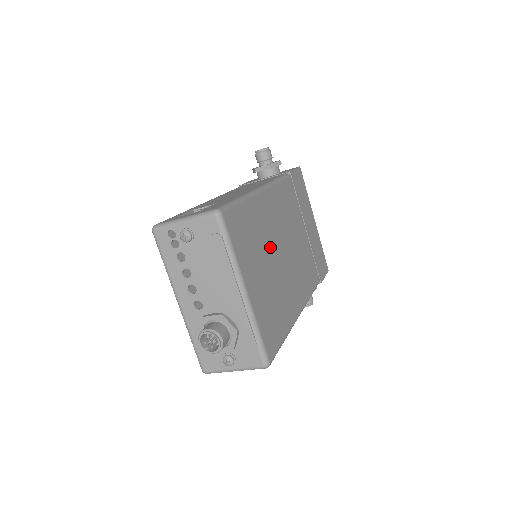
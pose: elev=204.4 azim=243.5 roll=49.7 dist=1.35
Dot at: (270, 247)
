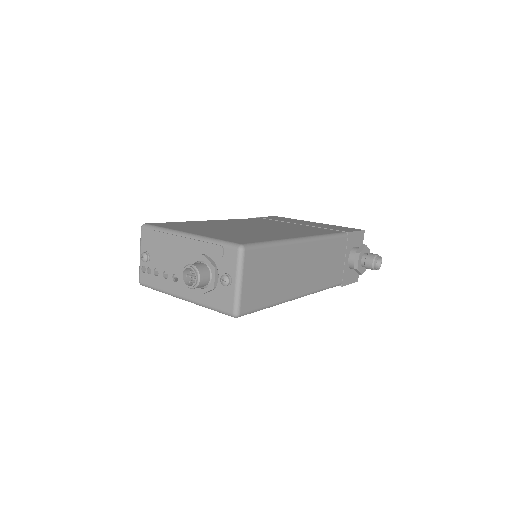
Dot at: (228, 227)
